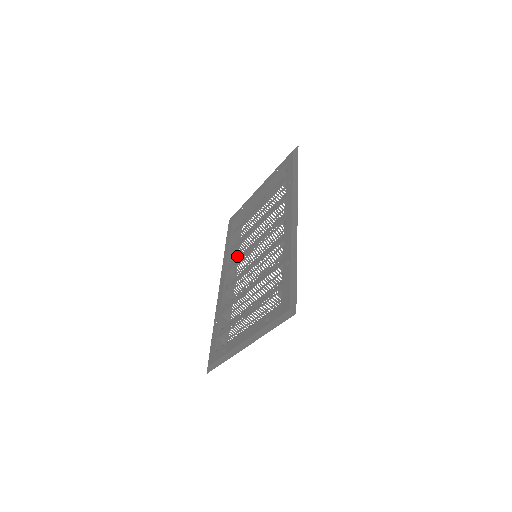
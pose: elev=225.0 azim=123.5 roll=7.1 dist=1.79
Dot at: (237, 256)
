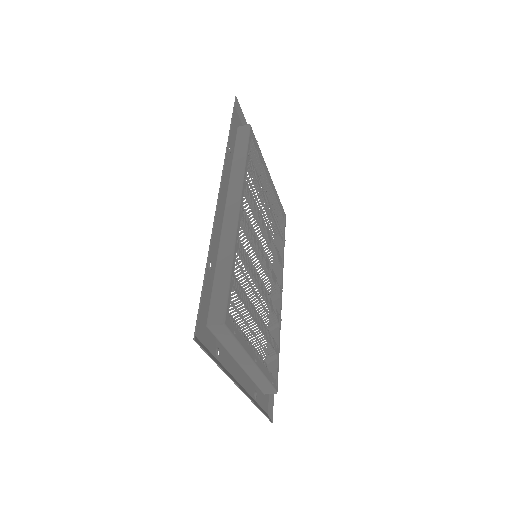
Dot at: occluded
